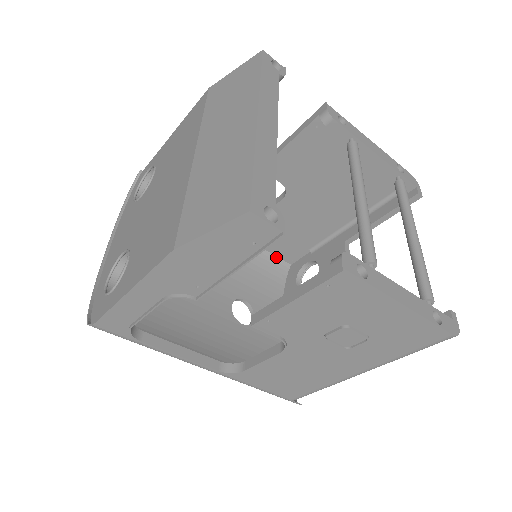
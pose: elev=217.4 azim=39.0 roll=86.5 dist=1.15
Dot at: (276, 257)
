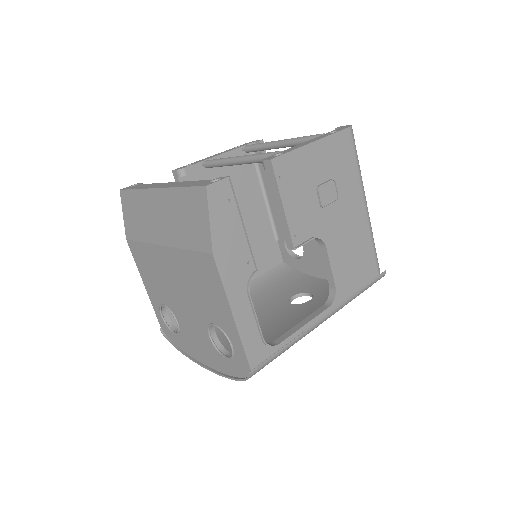
Dot at: (272, 269)
